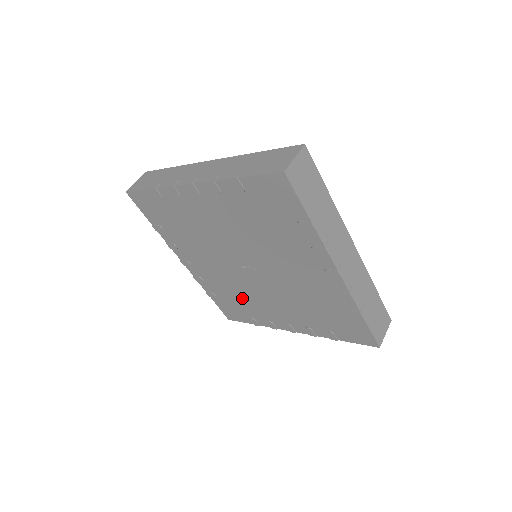
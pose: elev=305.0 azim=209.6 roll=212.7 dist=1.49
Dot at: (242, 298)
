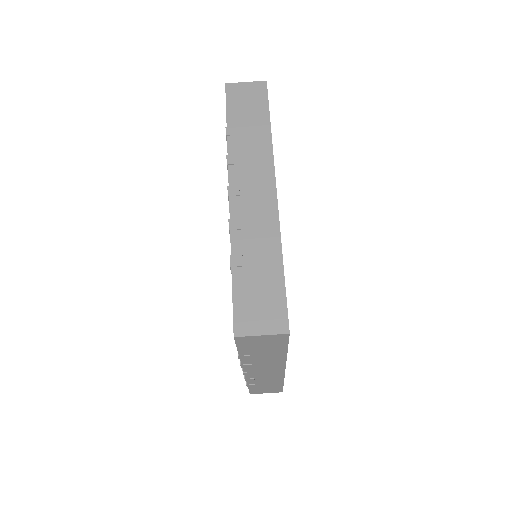
Dot at: occluded
